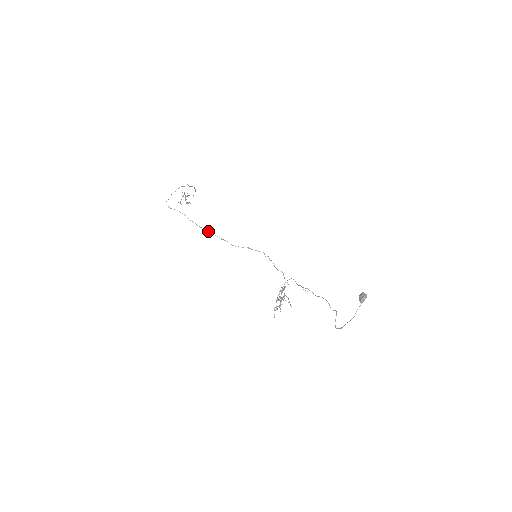
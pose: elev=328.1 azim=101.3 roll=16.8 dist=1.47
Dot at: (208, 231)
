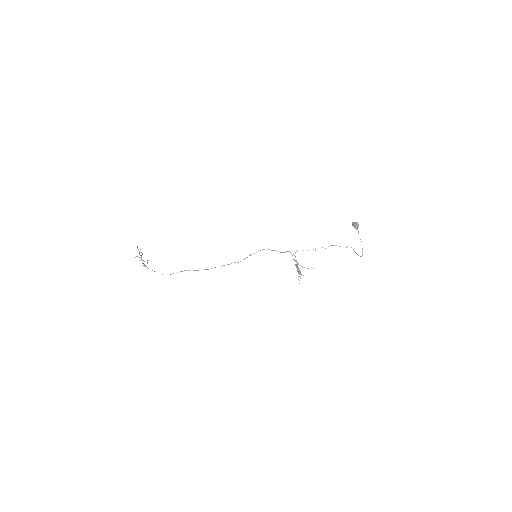
Dot at: occluded
